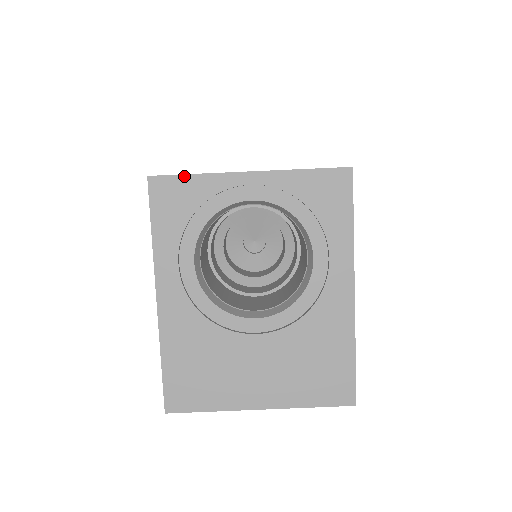
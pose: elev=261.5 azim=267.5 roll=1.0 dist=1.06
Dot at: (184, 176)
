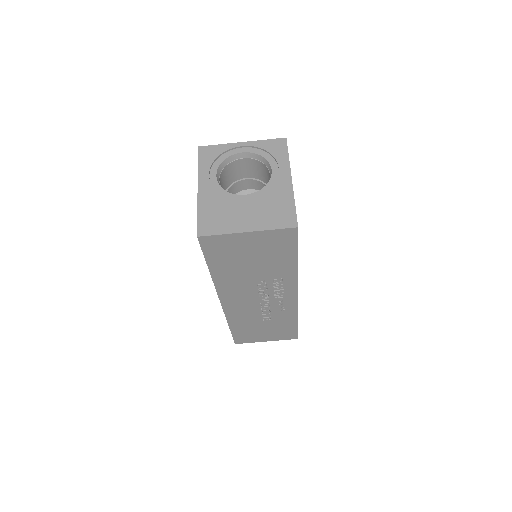
Dot at: (214, 145)
